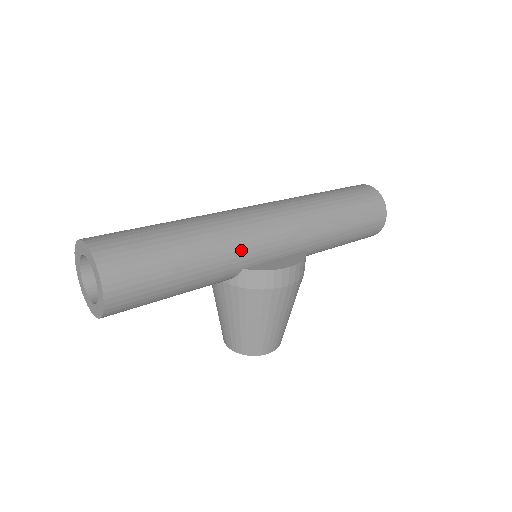
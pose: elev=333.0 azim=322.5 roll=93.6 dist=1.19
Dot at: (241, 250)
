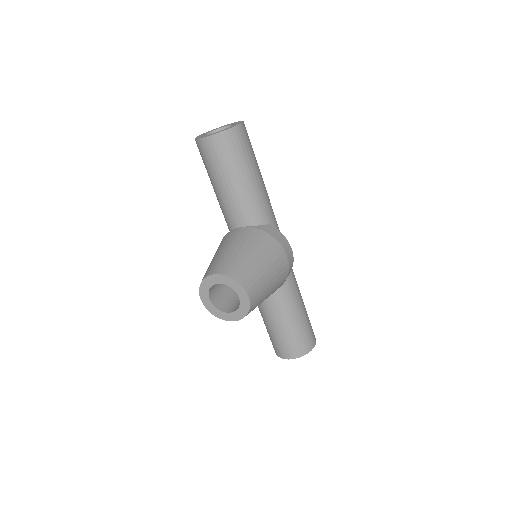
Dot at: (274, 215)
